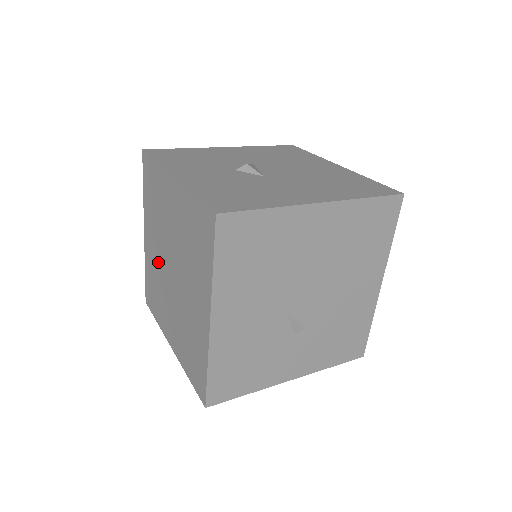
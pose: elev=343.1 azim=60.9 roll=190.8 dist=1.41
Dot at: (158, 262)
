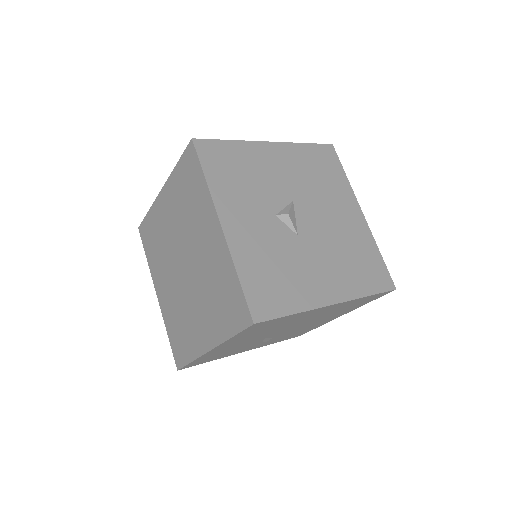
Dot at: (169, 236)
